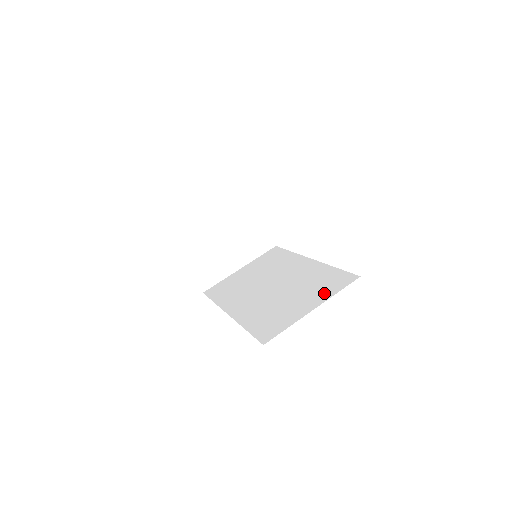
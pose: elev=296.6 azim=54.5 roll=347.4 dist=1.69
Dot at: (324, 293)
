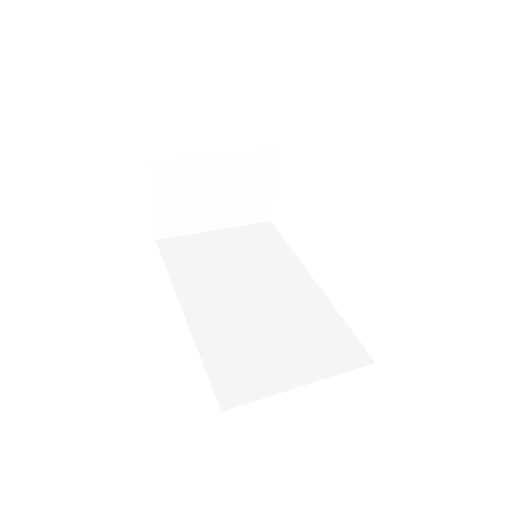
Dot at: (323, 362)
